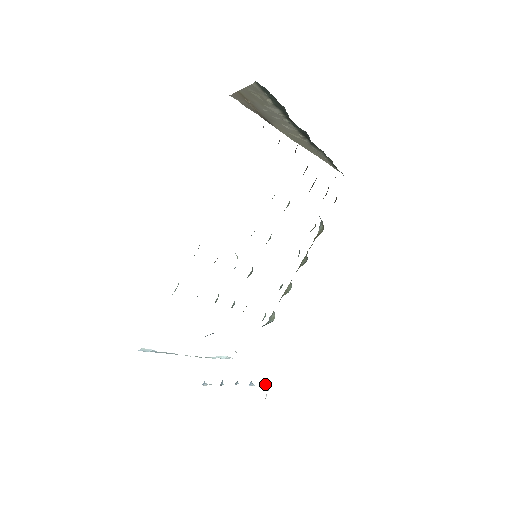
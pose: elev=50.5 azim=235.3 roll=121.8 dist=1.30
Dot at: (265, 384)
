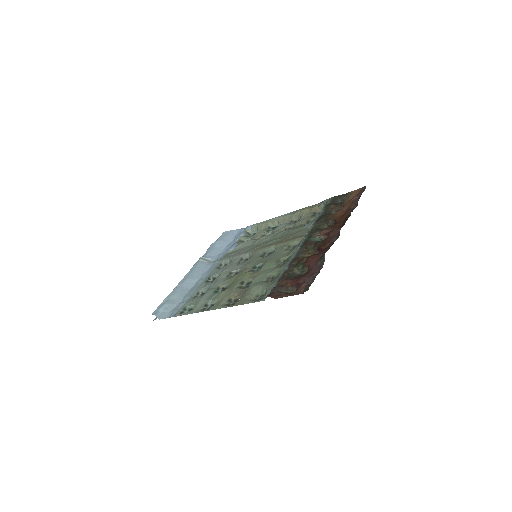
Dot at: occluded
